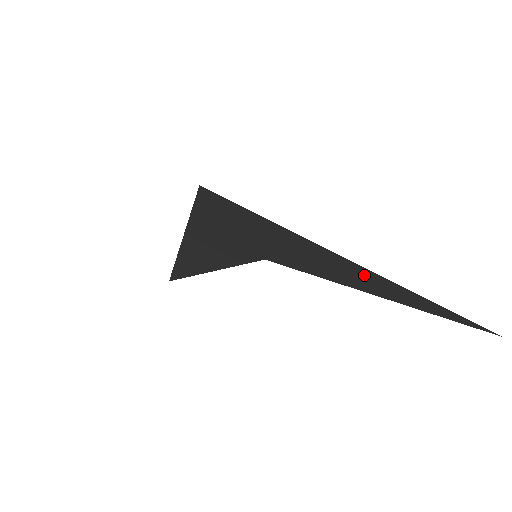
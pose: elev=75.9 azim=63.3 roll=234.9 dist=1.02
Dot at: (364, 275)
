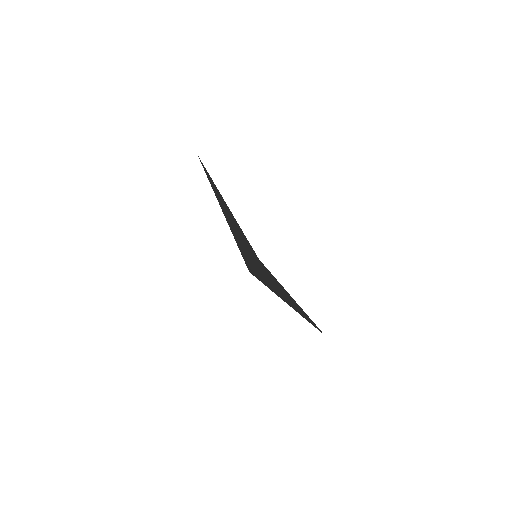
Dot at: (293, 305)
